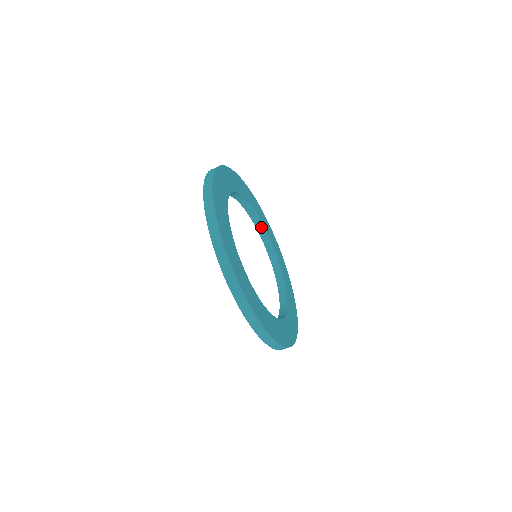
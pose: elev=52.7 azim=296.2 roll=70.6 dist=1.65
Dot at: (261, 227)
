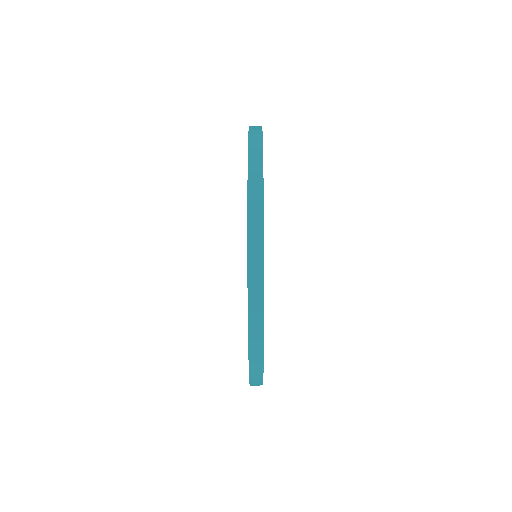
Dot at: occluded
